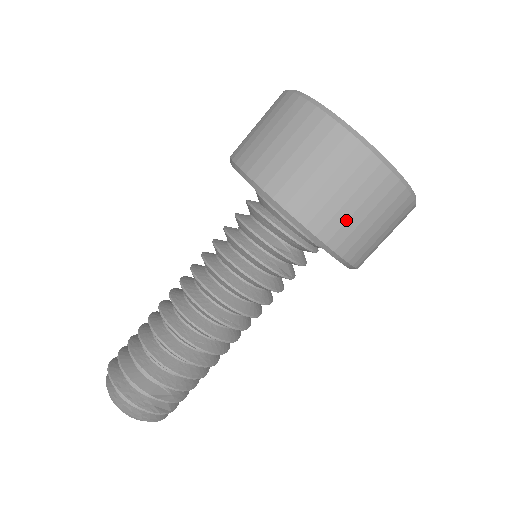
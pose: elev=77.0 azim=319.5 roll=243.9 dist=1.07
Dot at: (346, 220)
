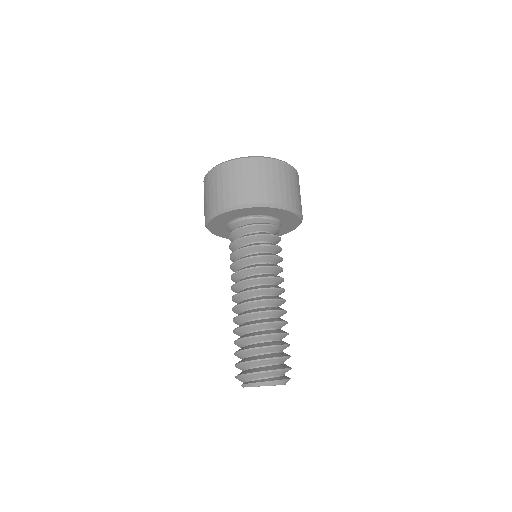
Dot at: (295, 195)
